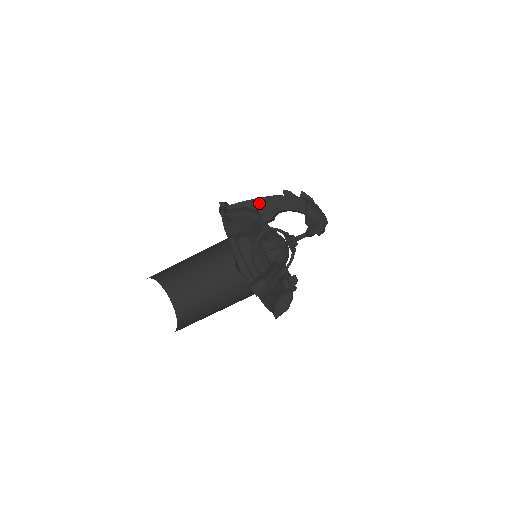
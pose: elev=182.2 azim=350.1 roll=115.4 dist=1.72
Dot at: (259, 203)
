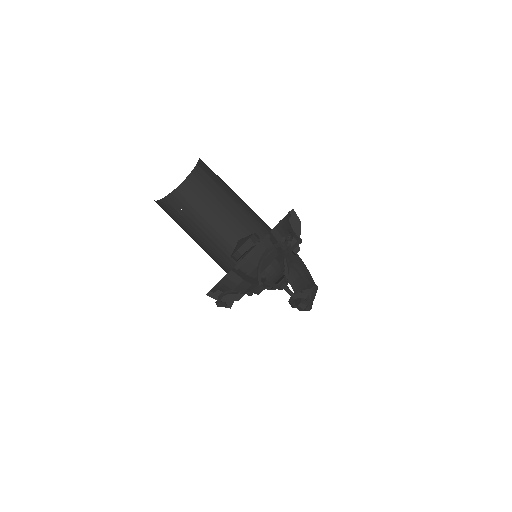
Dot at: occluded
